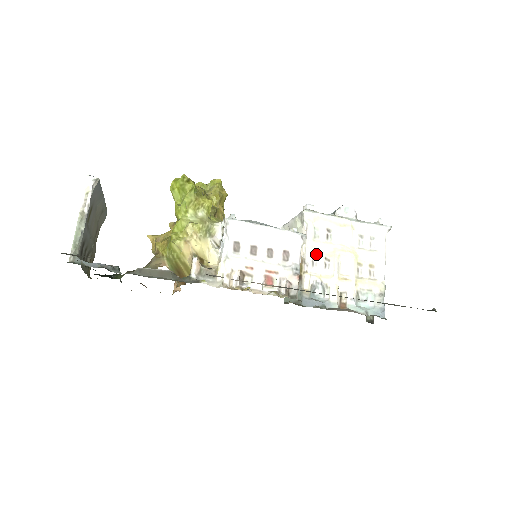
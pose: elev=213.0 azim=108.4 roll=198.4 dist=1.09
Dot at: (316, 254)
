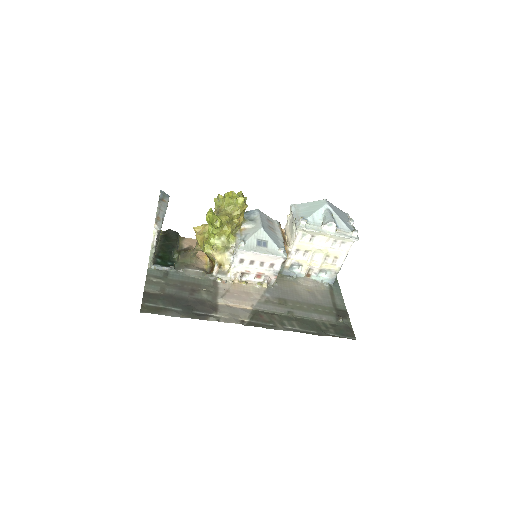
Dot at: (299, 249)
